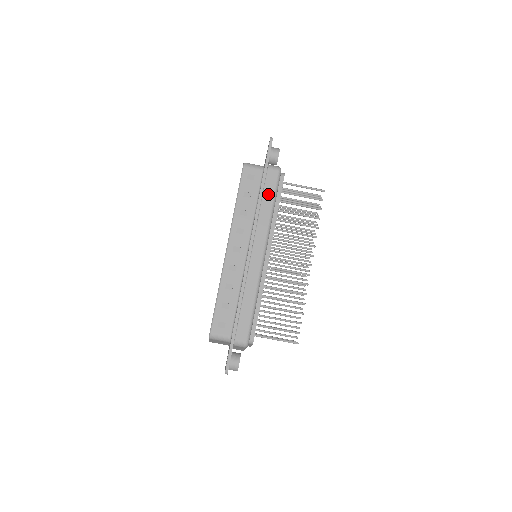
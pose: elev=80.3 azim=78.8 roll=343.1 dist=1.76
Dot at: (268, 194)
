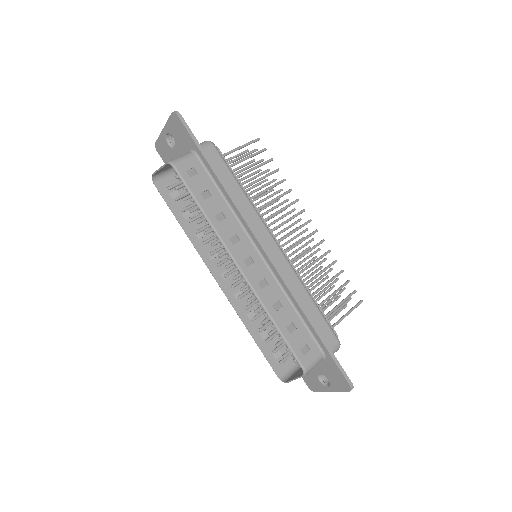
Dot at: (226, 177)
